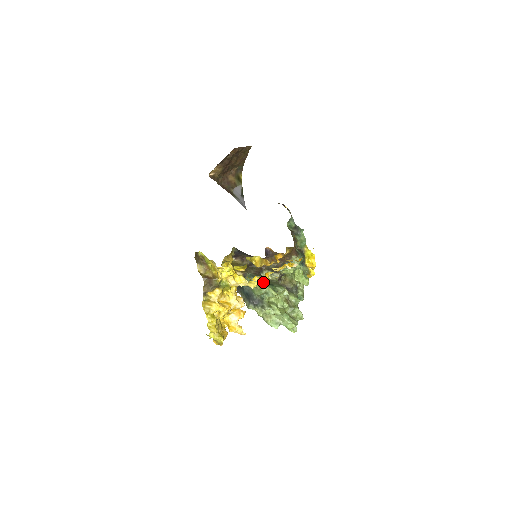
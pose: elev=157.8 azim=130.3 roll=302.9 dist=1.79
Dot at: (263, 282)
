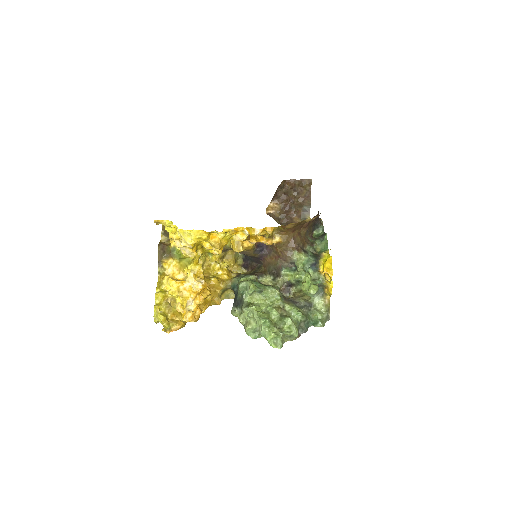
Dot at: (250, 279)
